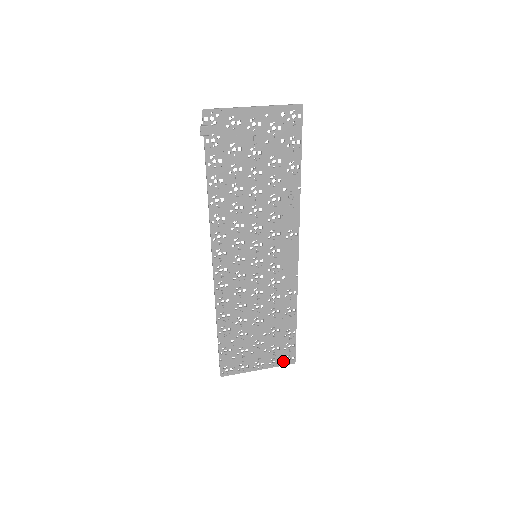
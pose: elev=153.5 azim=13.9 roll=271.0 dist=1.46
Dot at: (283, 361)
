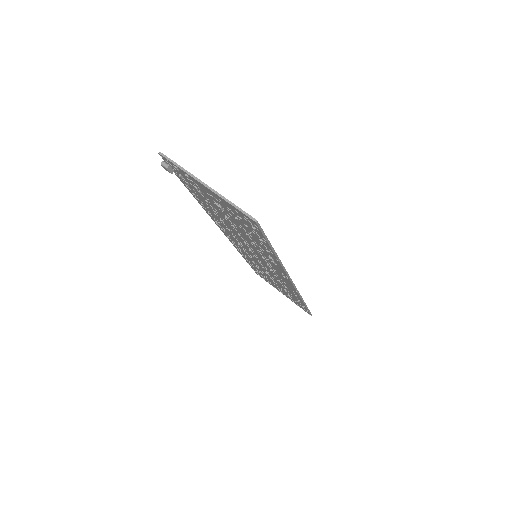
Dot at: (301, 307)
